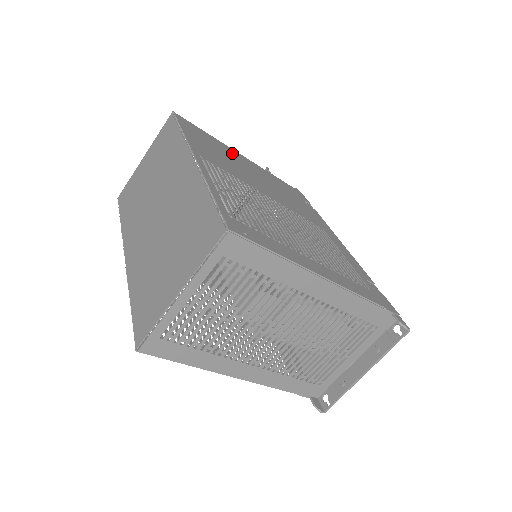
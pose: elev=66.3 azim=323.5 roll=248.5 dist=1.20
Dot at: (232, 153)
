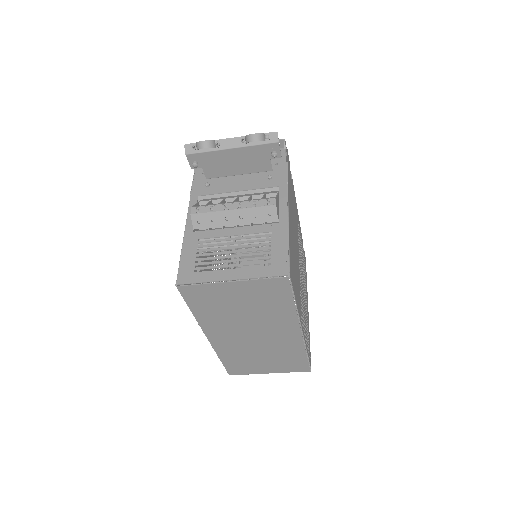
Dot at: (291, 234)
